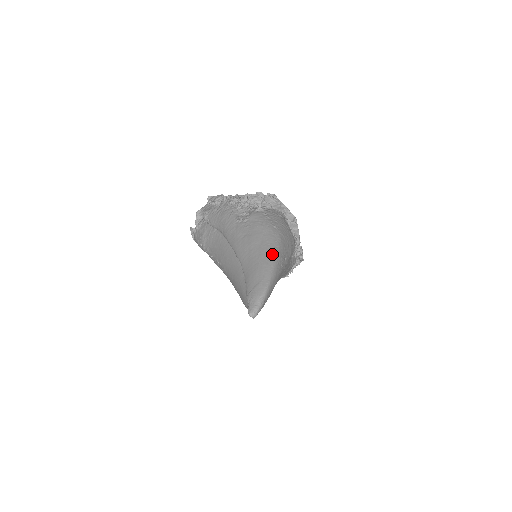
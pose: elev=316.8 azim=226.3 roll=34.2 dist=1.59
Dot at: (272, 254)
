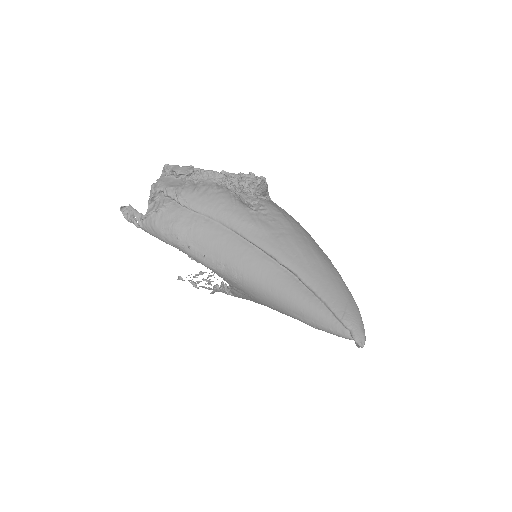
Dot at: (330, 262)
